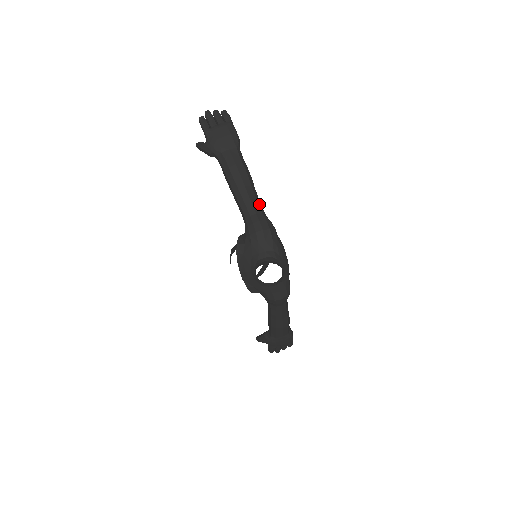
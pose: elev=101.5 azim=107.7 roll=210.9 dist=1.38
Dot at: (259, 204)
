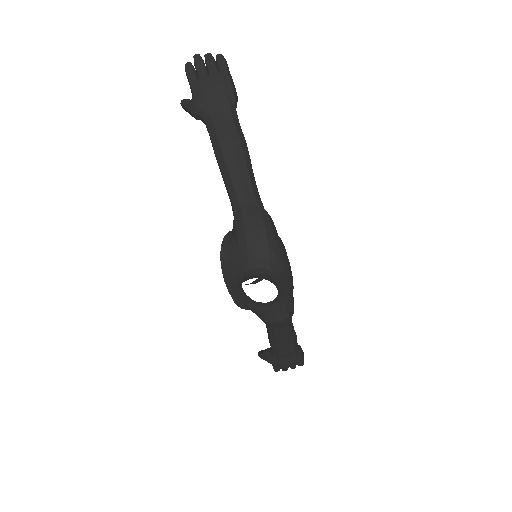
Dot at: (255, 191)
